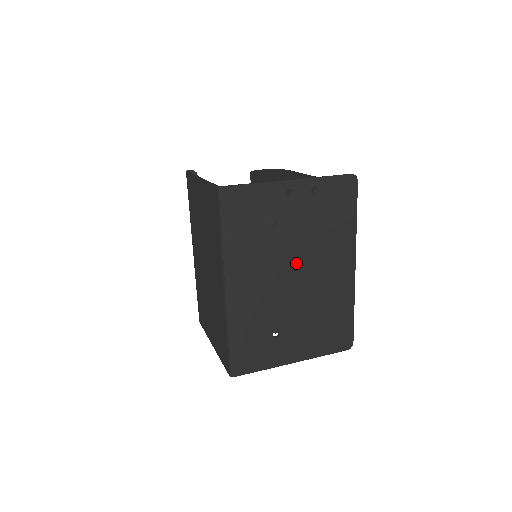
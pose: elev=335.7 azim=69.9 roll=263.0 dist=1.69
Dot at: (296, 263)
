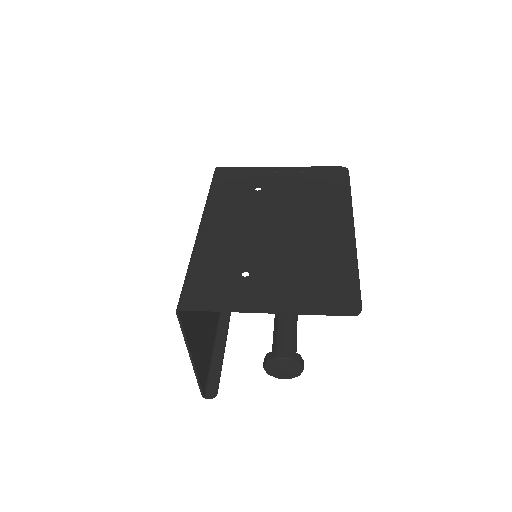
Dot at: (279, 217)
